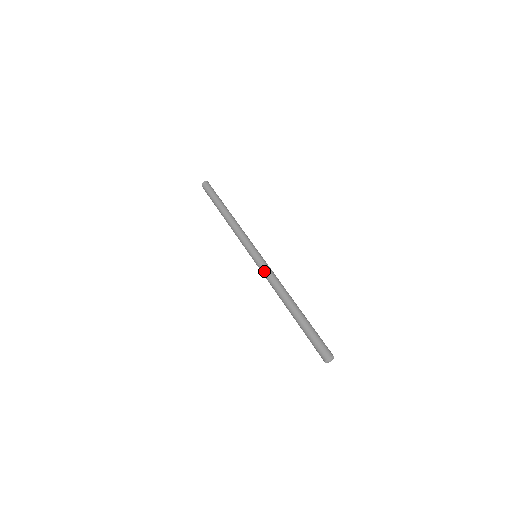
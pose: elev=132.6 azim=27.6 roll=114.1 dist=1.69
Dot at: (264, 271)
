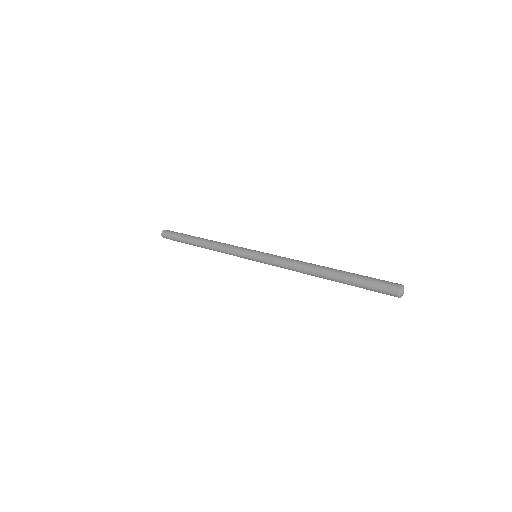
Dot at: (273, 263)
